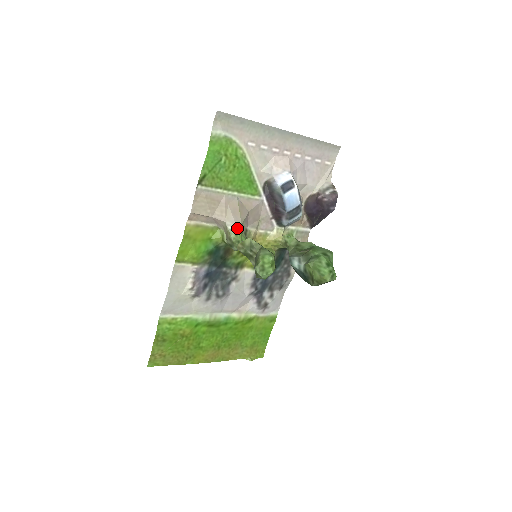
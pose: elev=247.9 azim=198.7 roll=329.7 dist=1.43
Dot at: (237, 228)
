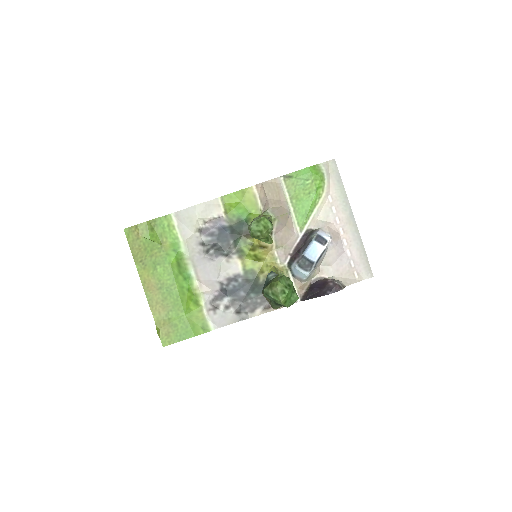
Dot at: (271, 215)
